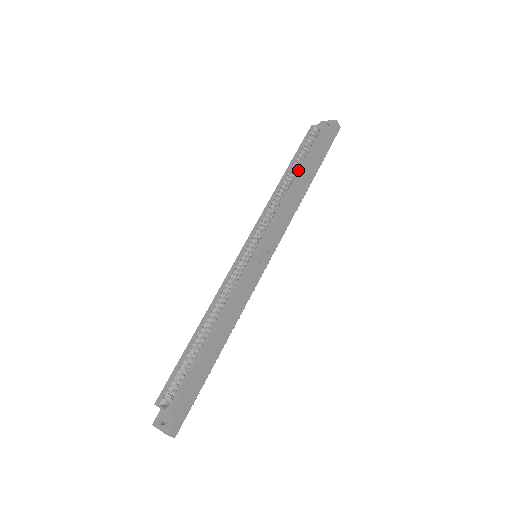
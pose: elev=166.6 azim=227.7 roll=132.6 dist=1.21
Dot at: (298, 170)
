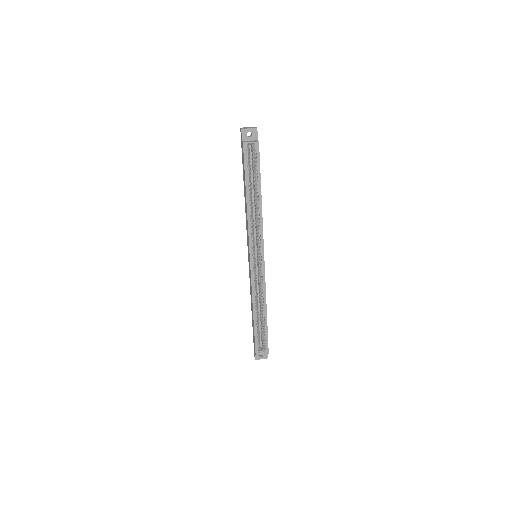
Dot at: (258, 191)
